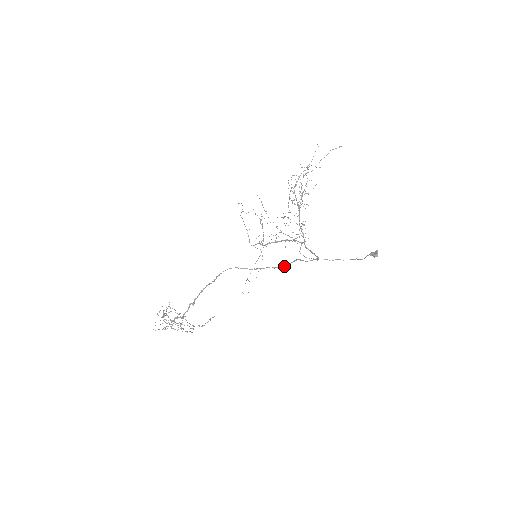
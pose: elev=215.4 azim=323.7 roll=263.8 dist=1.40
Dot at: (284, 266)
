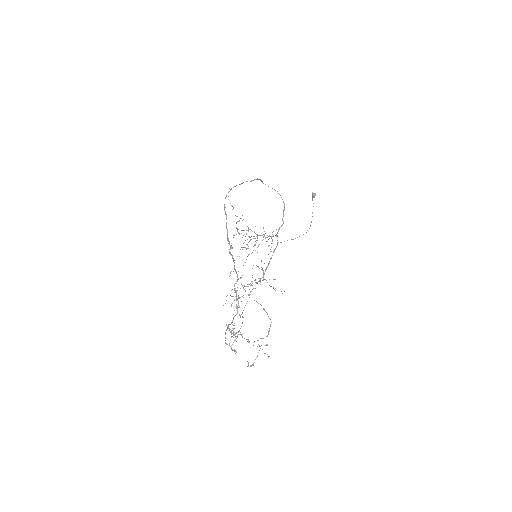
Dot at: (256, 179)
